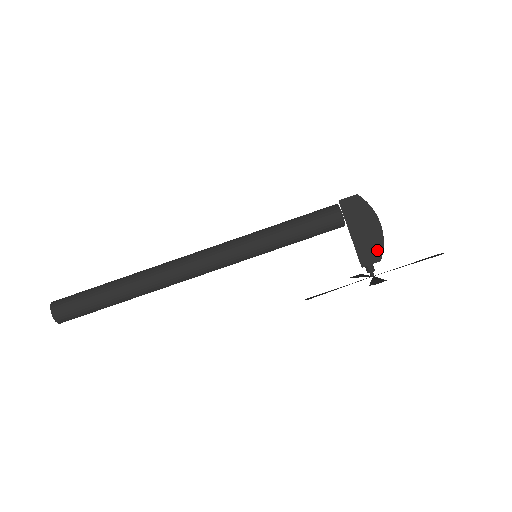
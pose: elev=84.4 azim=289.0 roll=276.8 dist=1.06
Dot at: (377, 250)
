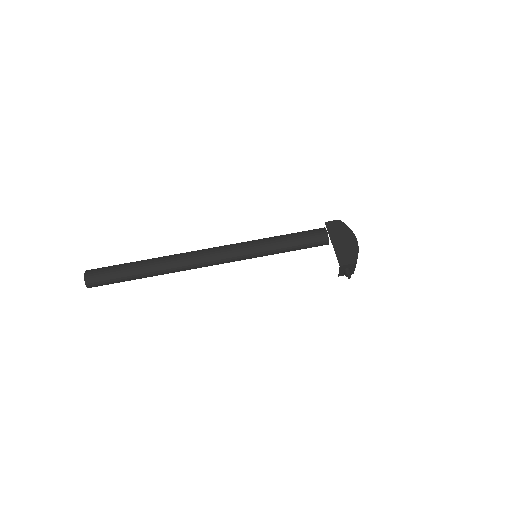
Dot at: (353, 255)
